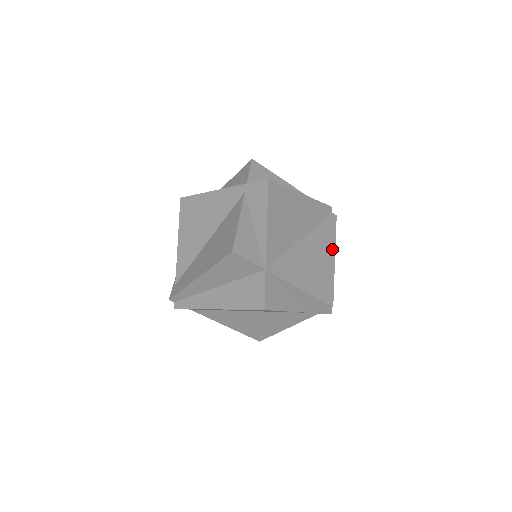
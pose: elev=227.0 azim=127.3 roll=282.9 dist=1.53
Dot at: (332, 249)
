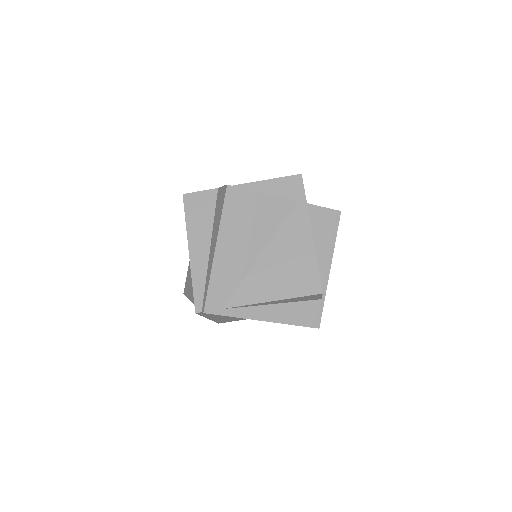
Dot at: occluded
